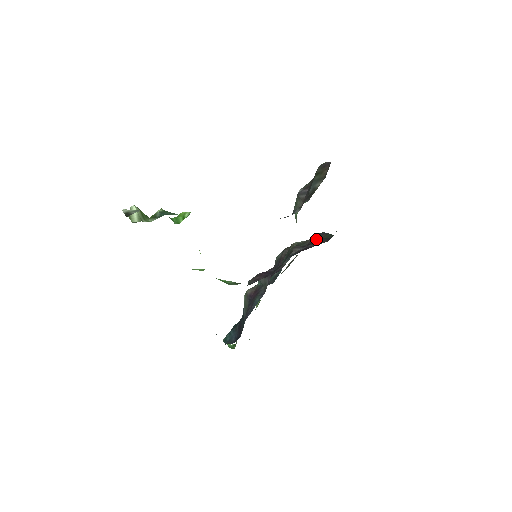
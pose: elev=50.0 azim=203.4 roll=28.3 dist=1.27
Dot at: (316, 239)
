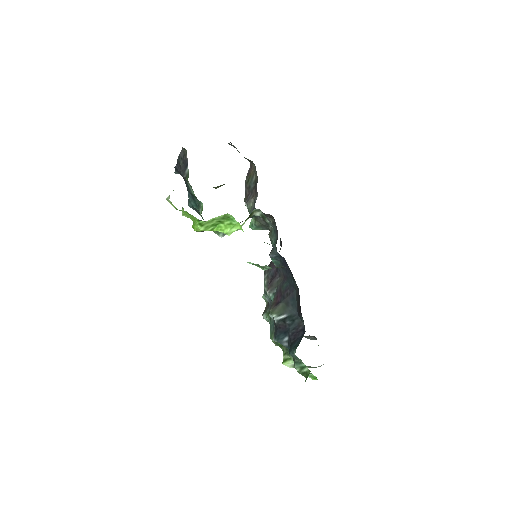
Dot at: occluded
